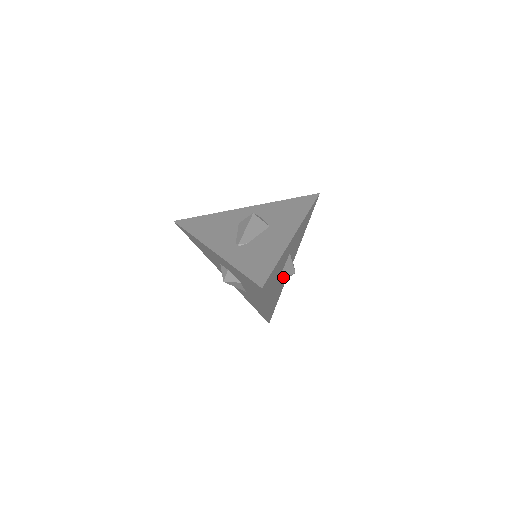
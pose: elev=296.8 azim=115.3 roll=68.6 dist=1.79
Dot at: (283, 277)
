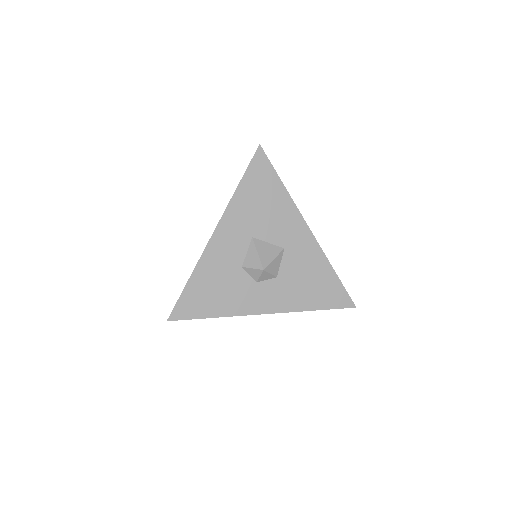
Dot at: (256, 246)
